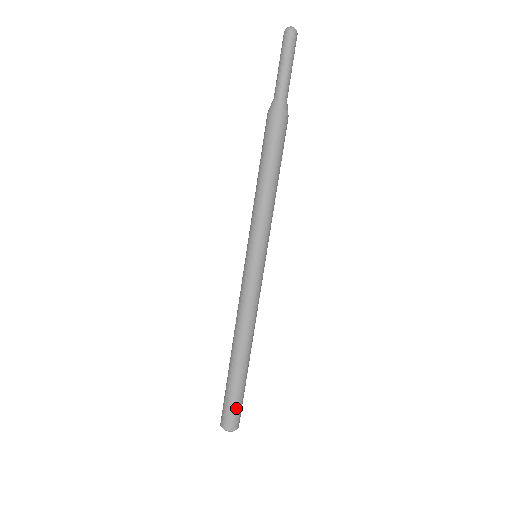
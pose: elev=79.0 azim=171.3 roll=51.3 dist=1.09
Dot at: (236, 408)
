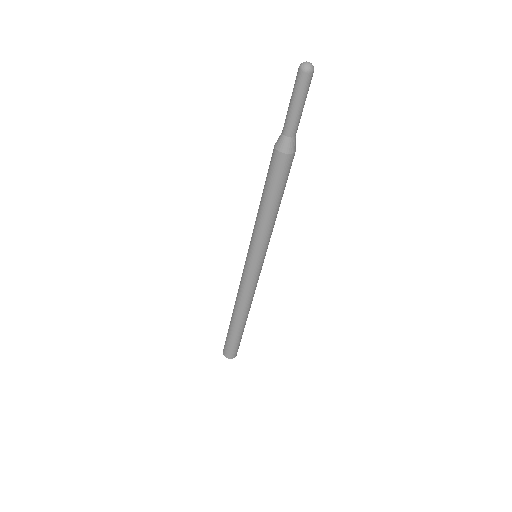
Dot at: (229, 346)
